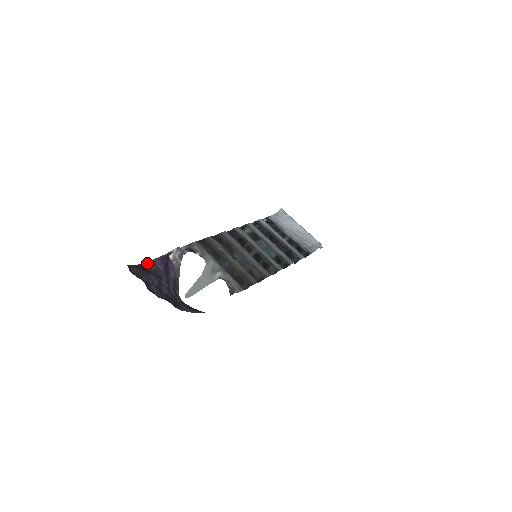
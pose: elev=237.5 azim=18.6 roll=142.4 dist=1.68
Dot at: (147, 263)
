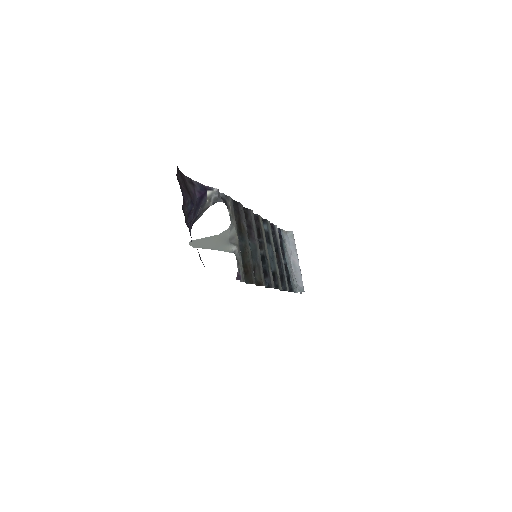
Dot at: (189, 179)
